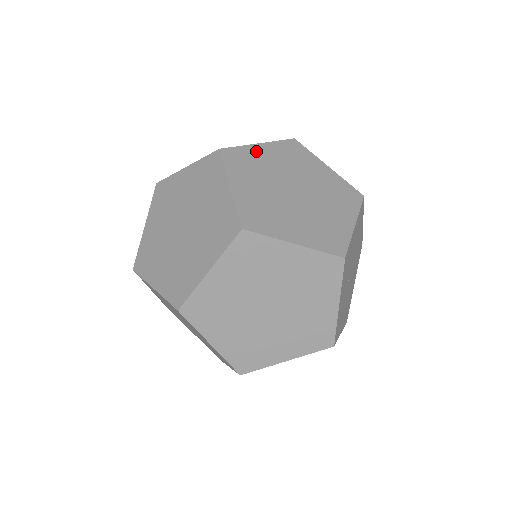
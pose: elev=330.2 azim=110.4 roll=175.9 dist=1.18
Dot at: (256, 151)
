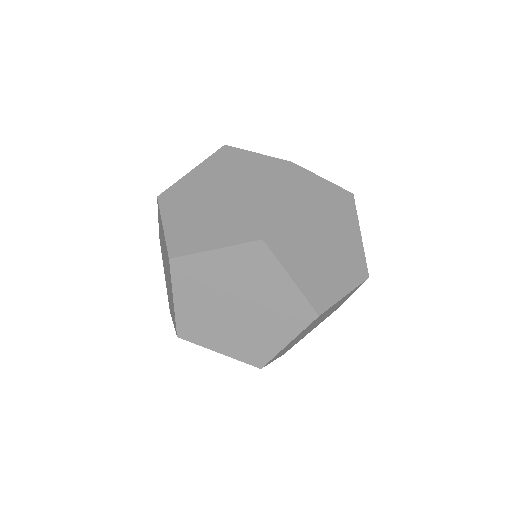
Dot at: occluded
